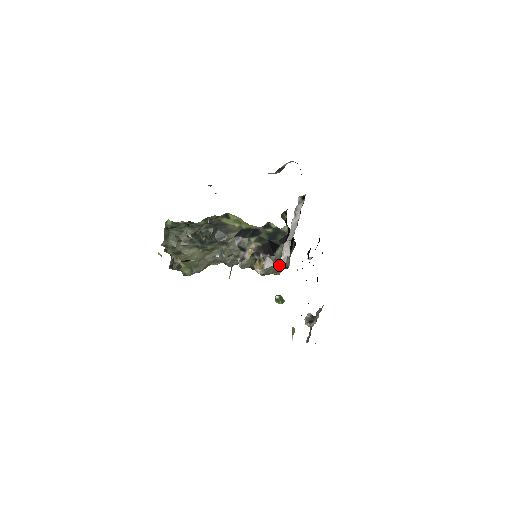
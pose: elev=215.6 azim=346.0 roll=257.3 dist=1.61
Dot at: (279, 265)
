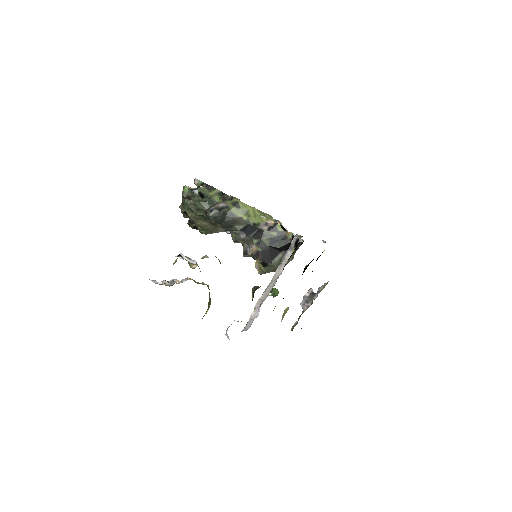
Dot at: occluded
